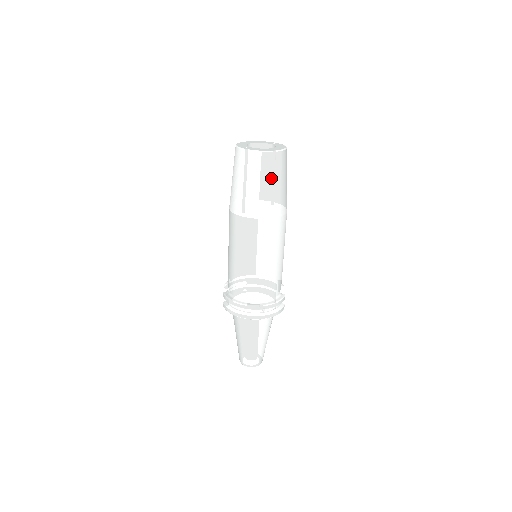
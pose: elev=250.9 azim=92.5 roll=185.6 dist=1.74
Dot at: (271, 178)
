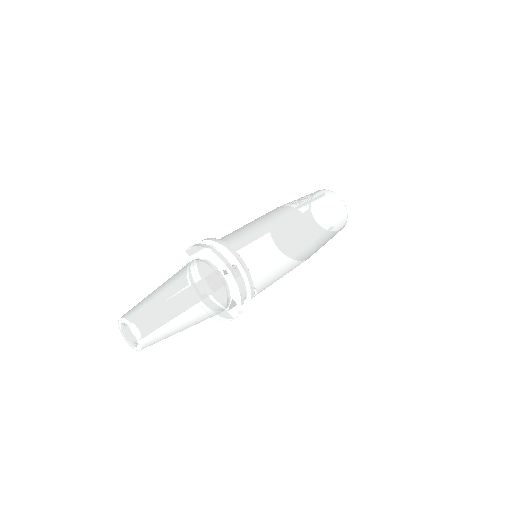
Dot at: (331, 209)
